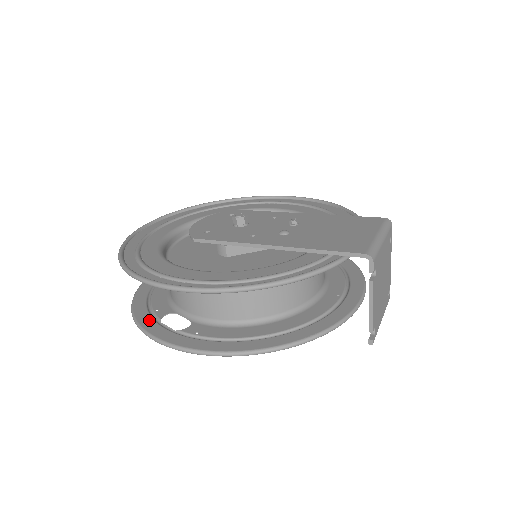
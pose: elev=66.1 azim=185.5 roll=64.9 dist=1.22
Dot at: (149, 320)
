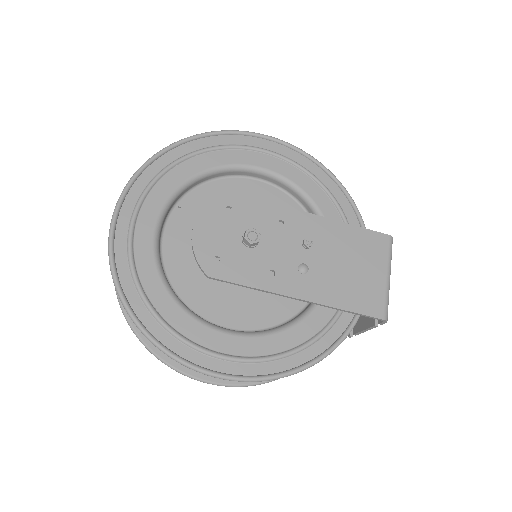
Dot at: occluded
